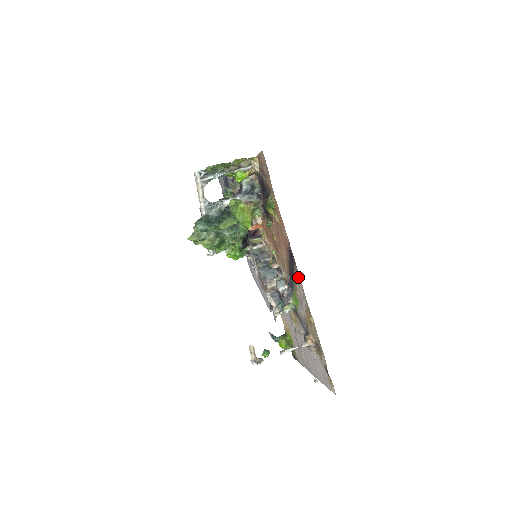
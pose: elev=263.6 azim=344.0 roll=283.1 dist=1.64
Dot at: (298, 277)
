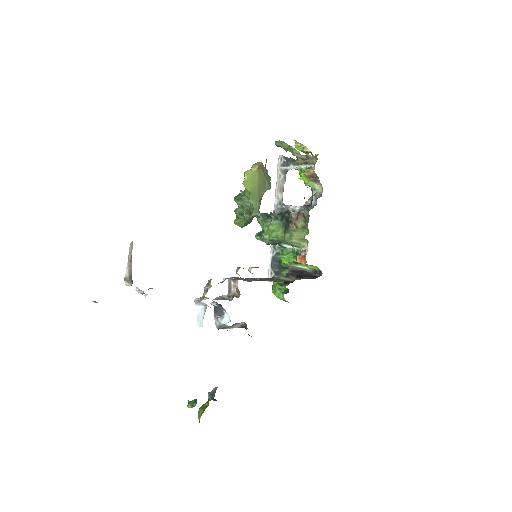
Dot at: occluded
